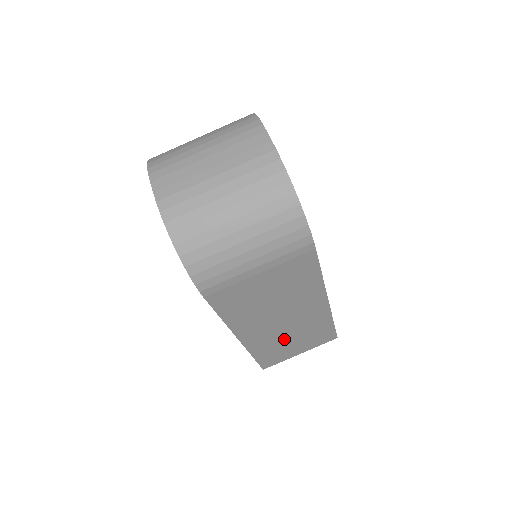
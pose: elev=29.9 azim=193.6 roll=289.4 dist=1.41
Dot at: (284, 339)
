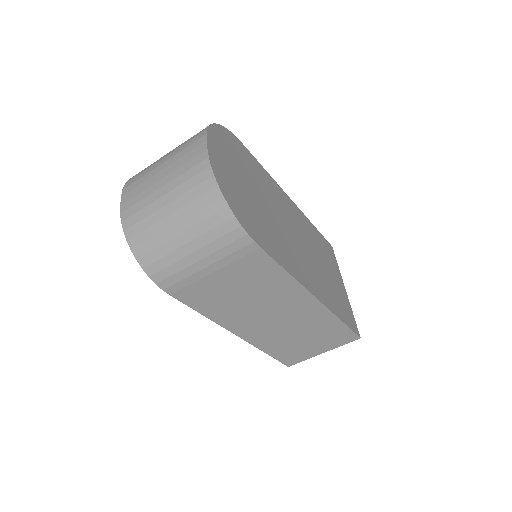
Dot at: (291, 337)
